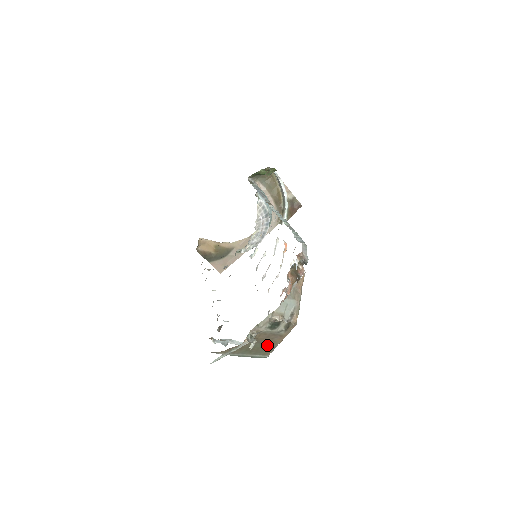
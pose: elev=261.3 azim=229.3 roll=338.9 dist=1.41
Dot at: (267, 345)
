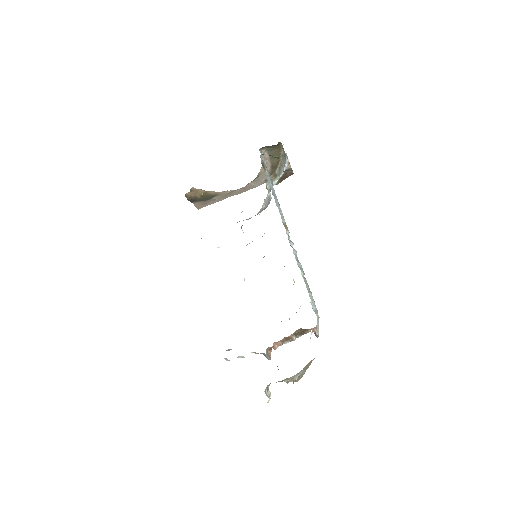
Dot at: occluded
